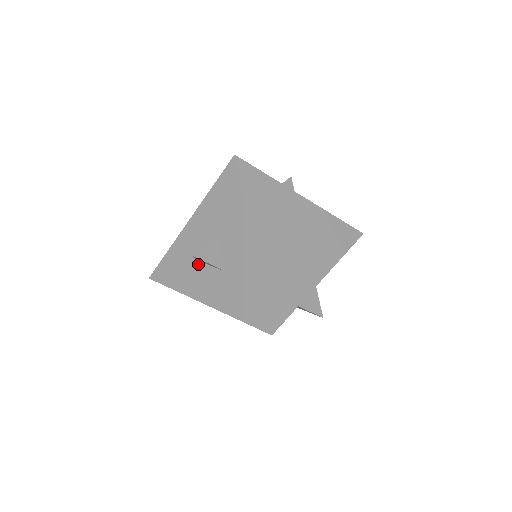
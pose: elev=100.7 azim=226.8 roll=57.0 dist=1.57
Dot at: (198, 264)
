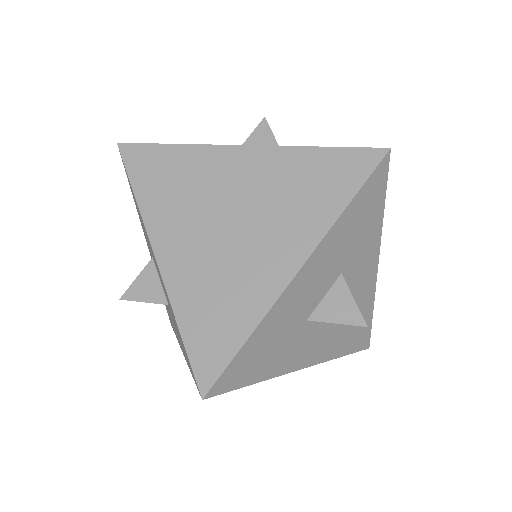
Dot at: occluded
